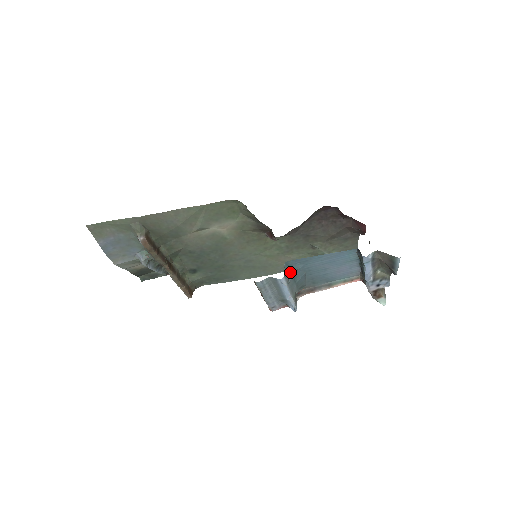
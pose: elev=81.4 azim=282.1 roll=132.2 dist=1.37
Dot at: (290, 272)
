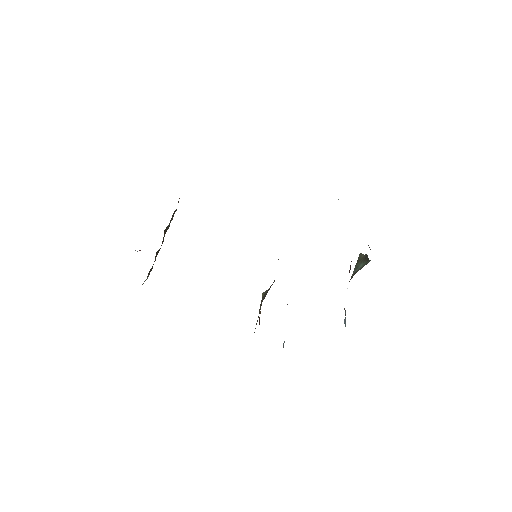
Dot at: occluded
